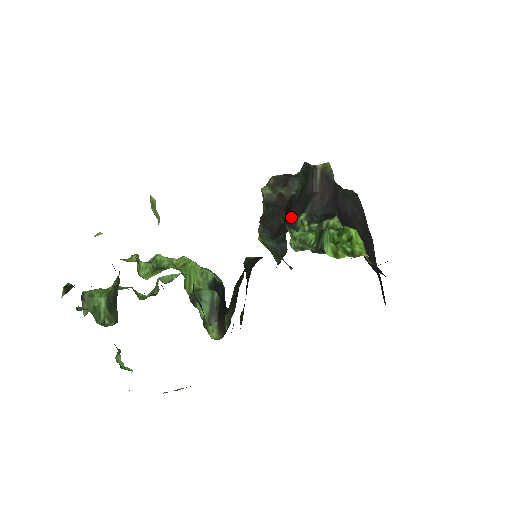
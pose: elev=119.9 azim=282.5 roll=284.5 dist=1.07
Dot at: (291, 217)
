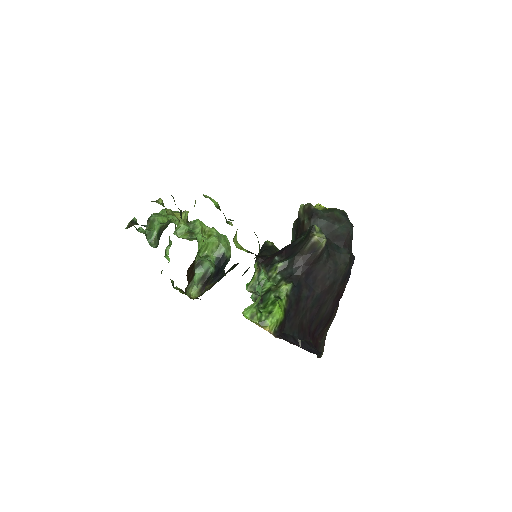
Dot at: (277, 257)
